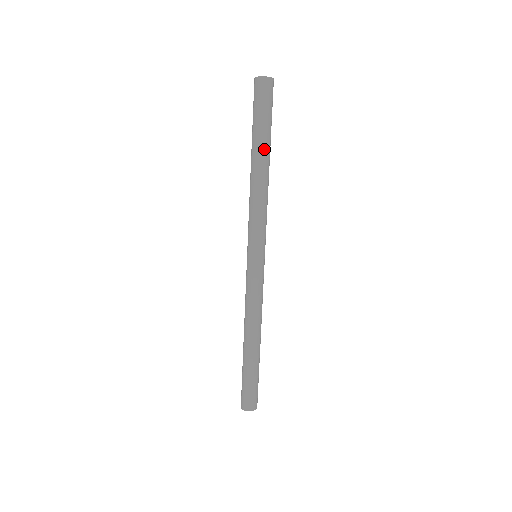
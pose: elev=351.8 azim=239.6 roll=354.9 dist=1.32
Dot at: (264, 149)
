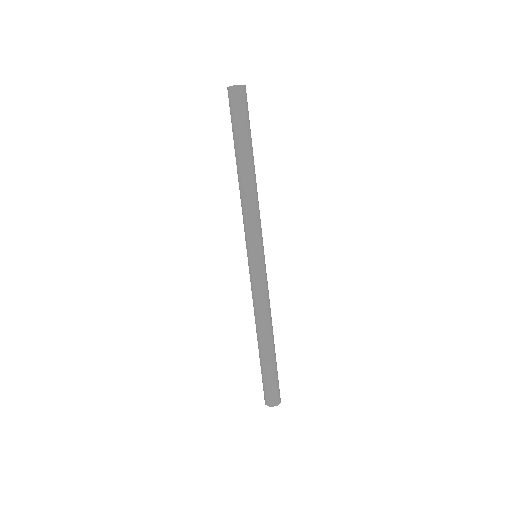
Dot at: (247, 153)
